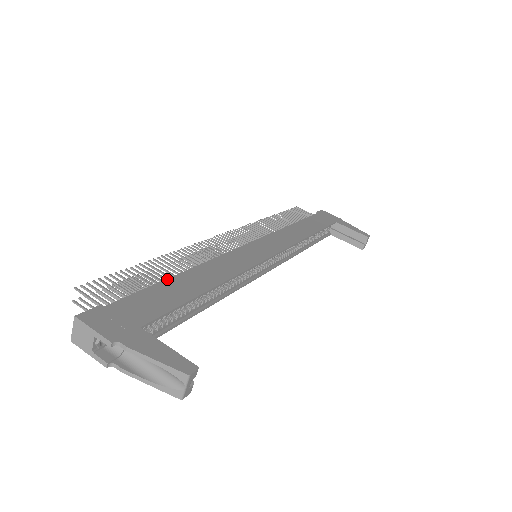
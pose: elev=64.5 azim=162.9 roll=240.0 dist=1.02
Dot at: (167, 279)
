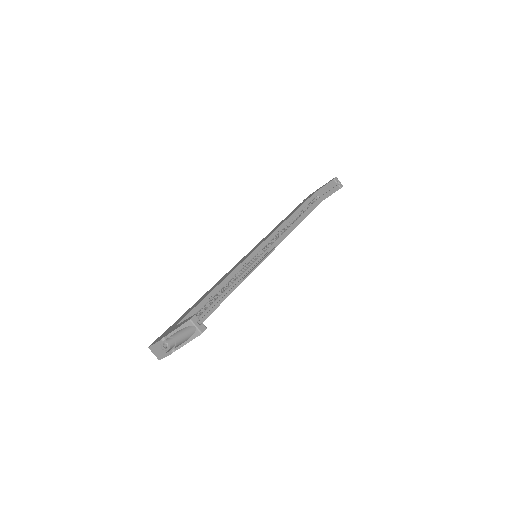
Dot at: (194, 304)
